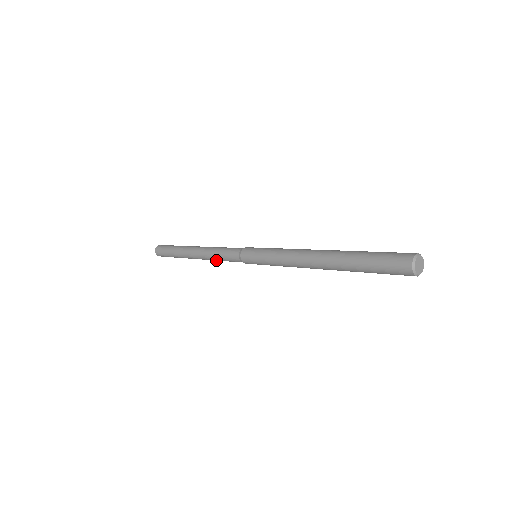
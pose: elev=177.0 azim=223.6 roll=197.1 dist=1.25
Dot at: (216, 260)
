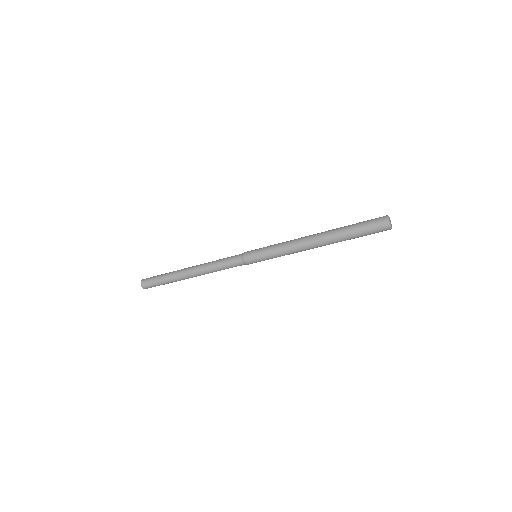
Dot at: (215, 271)
